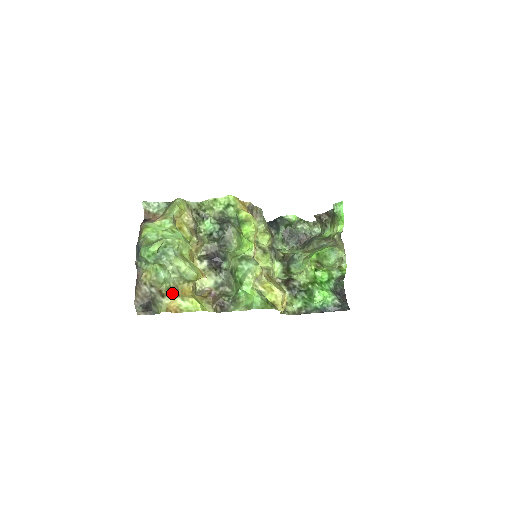
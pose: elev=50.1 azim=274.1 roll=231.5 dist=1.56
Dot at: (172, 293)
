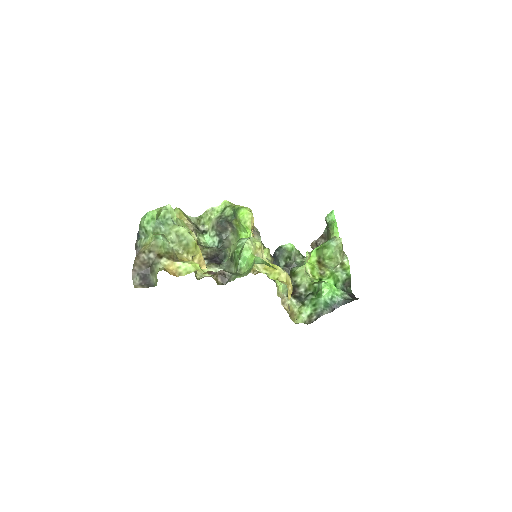
Dot at: (171, 257)
